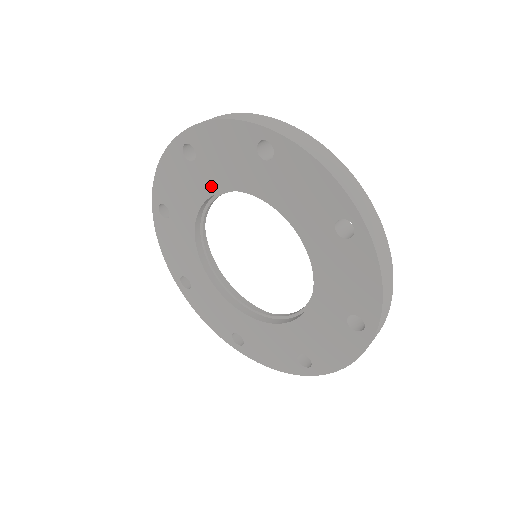
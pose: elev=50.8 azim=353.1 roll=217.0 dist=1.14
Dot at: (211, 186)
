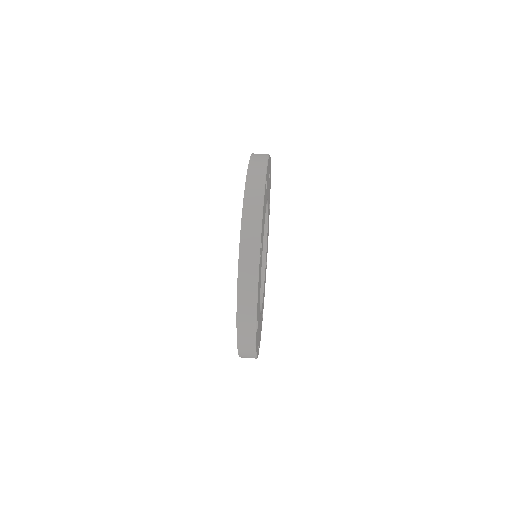
Dot at: occluded
